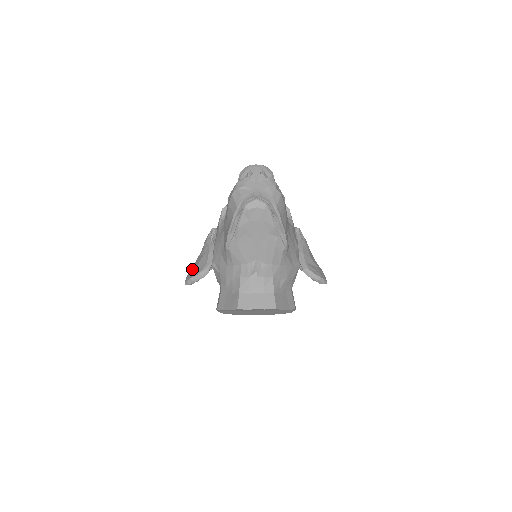
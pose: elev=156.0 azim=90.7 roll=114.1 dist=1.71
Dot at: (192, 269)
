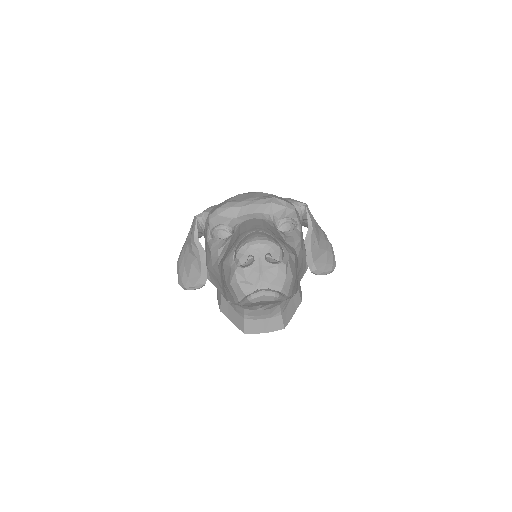
Dot at: (183, 269)
